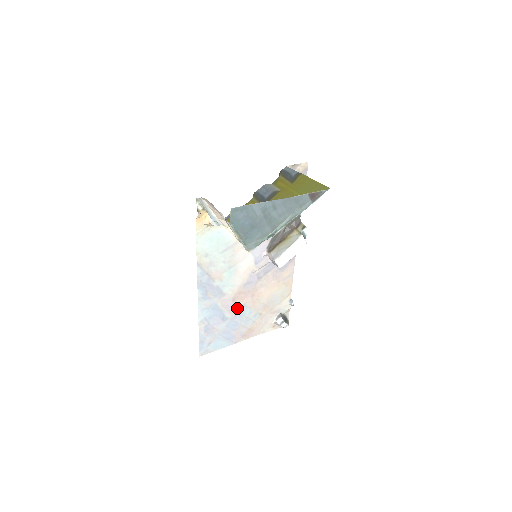
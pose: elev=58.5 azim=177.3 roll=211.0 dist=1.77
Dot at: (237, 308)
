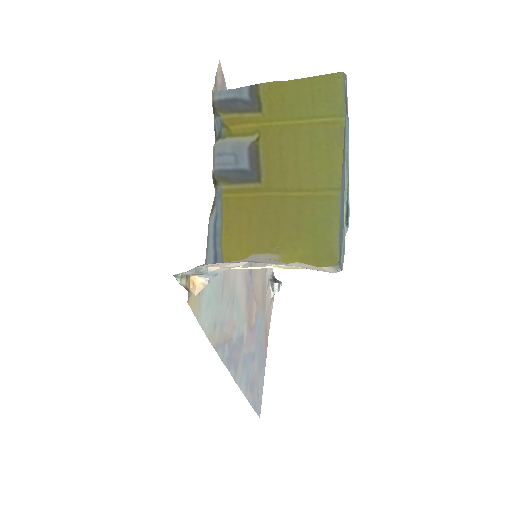
Dot at: (254, 330)
